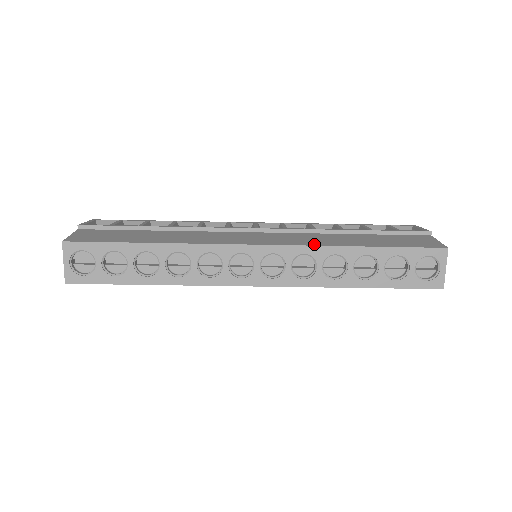
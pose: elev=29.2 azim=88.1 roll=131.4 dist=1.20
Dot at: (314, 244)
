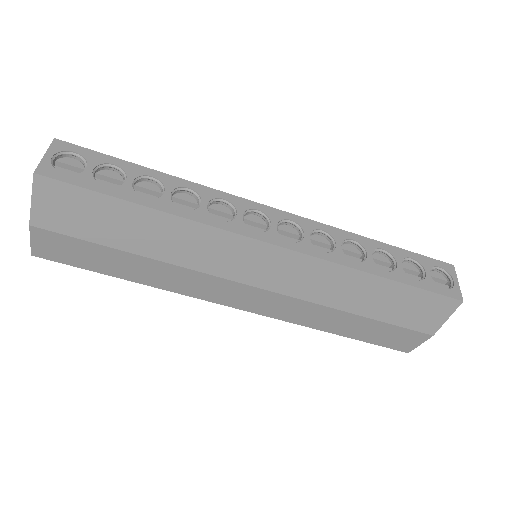
Dot at: (330, 228)
